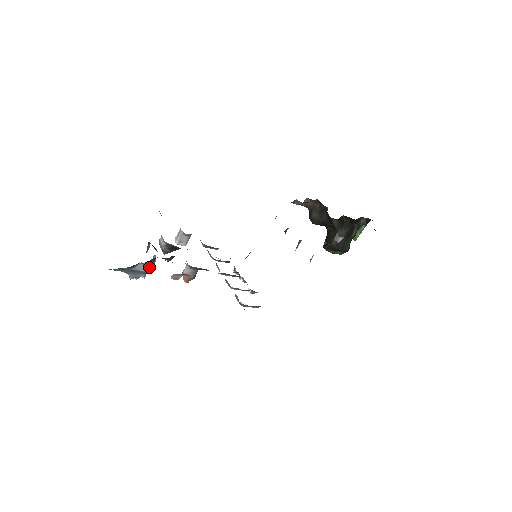
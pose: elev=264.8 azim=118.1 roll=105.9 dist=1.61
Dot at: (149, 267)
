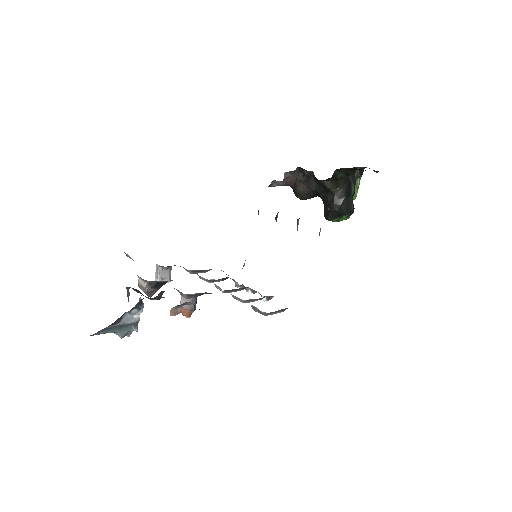
Dot at: (138, 314)
